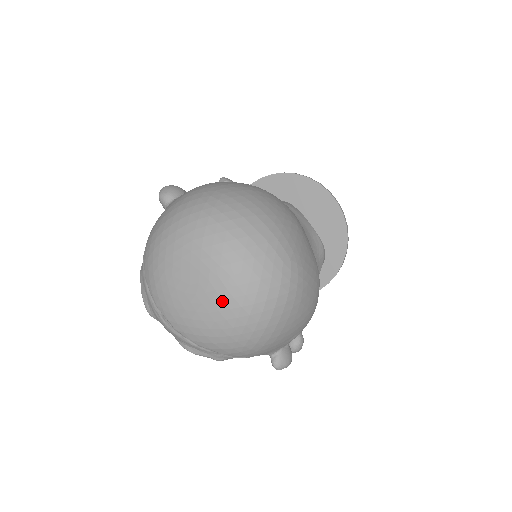
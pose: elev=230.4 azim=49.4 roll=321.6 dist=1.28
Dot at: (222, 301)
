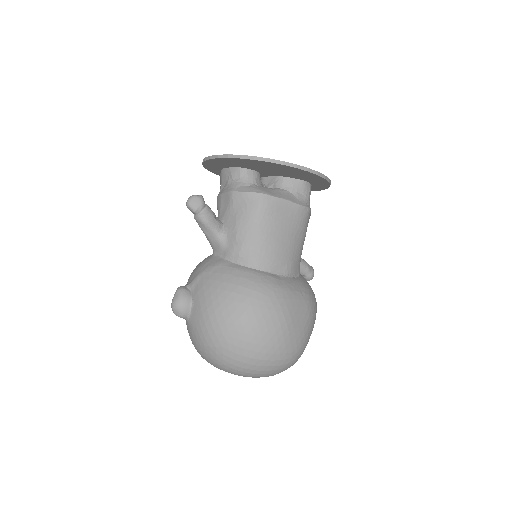
Dot at: occluded
